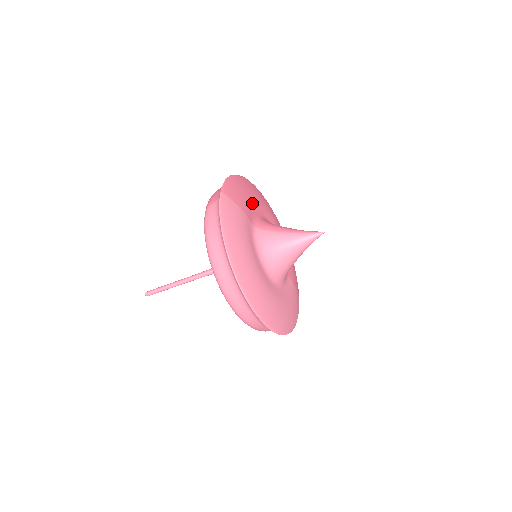
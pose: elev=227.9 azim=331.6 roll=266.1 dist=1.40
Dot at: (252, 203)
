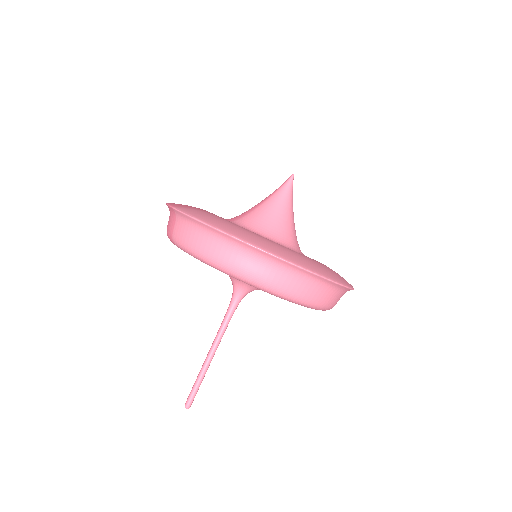
Dot at: occluded
